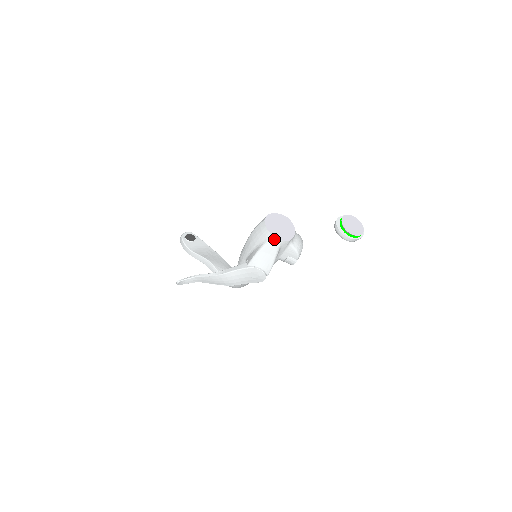
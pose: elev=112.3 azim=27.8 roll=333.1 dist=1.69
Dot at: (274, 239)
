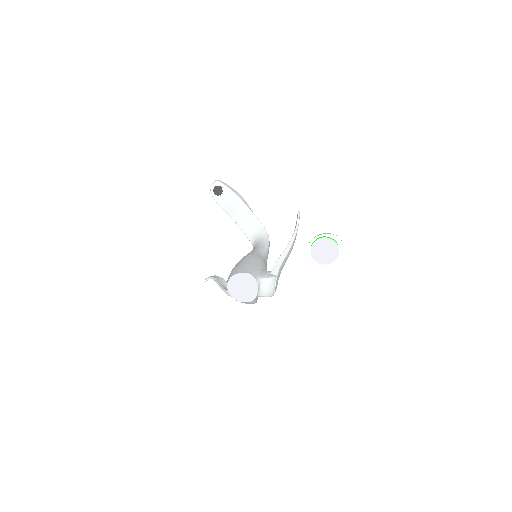
Dot at: (240, 301)
